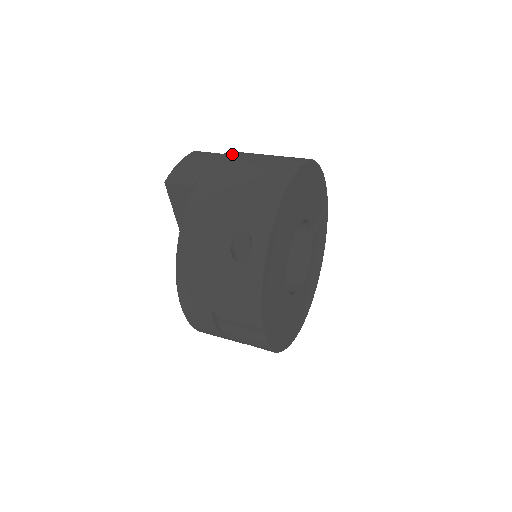
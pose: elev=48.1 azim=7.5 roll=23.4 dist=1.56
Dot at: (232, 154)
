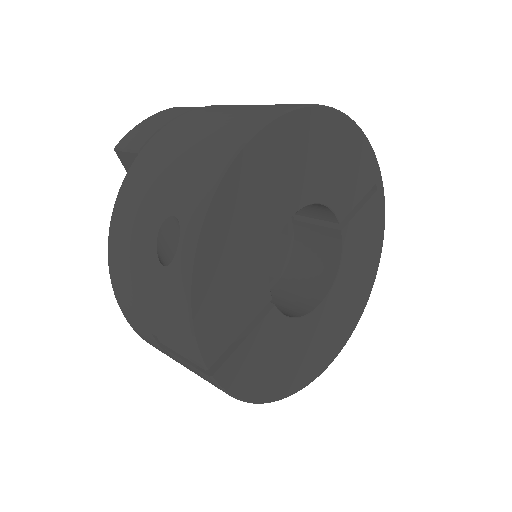
Dot at: (212, 106)
